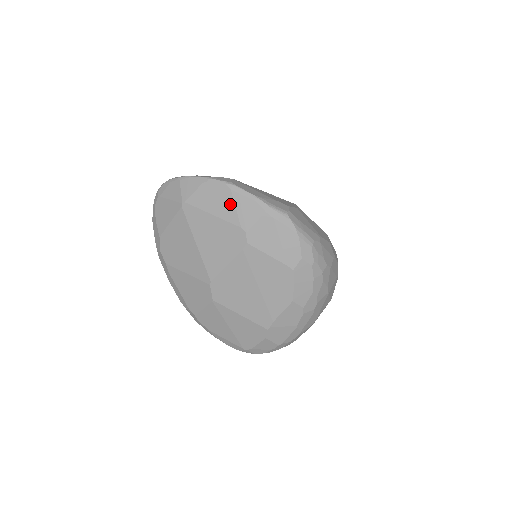
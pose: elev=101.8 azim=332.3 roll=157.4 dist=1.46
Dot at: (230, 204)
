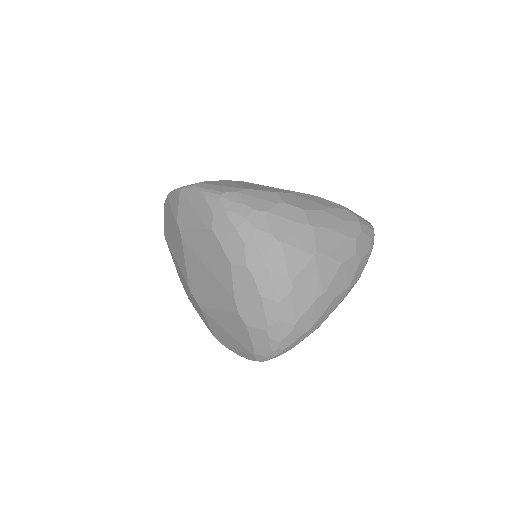
Dot at: (170, 209)
